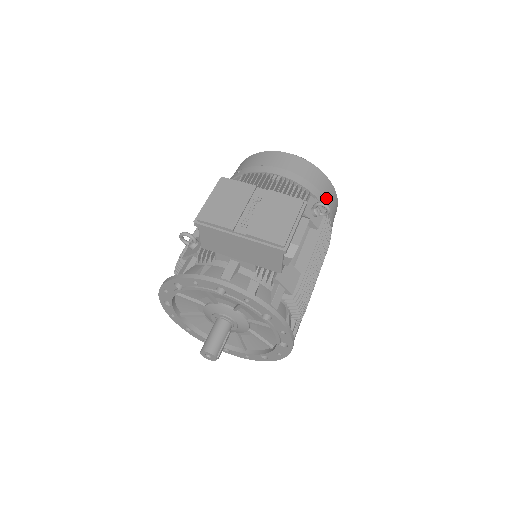
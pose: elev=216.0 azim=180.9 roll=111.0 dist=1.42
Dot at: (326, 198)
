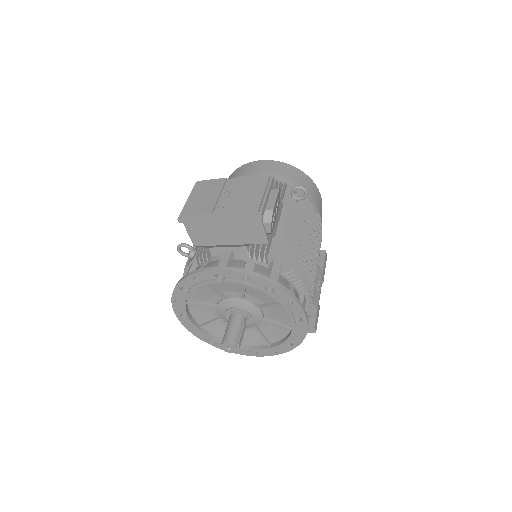
Dot at: occluded
